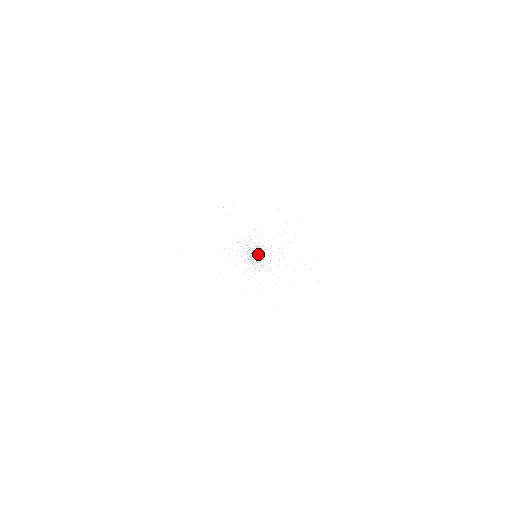
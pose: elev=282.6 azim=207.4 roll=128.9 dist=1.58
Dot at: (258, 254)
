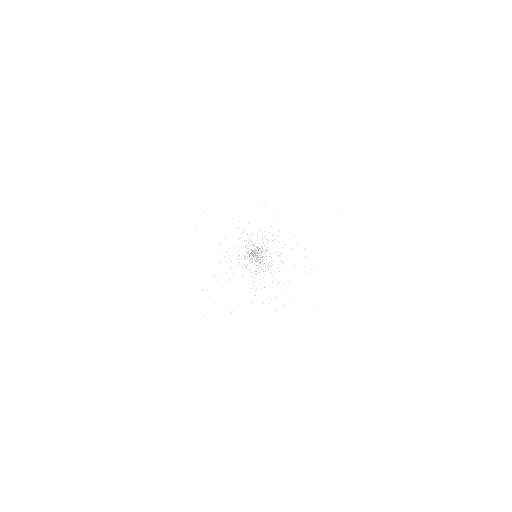
Dot at: (260, 256)
